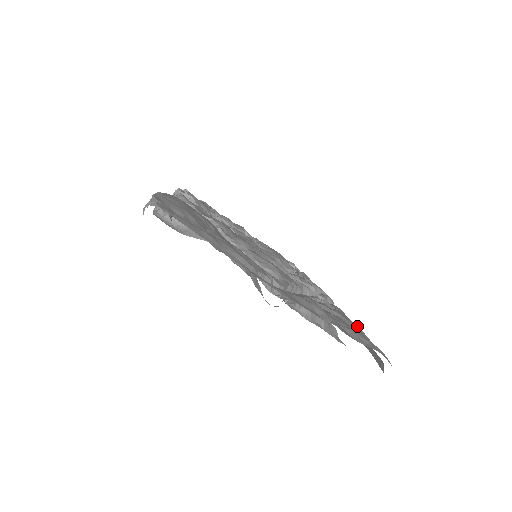
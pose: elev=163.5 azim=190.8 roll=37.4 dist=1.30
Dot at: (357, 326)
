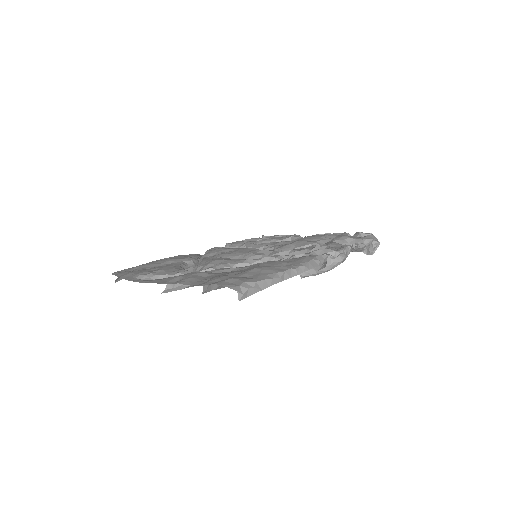
Dot at: (255, 268)
